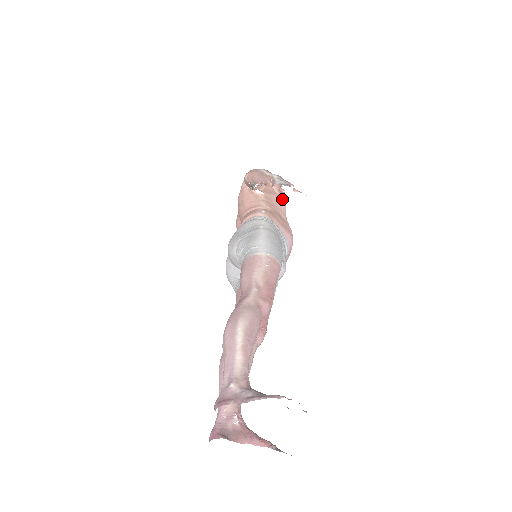
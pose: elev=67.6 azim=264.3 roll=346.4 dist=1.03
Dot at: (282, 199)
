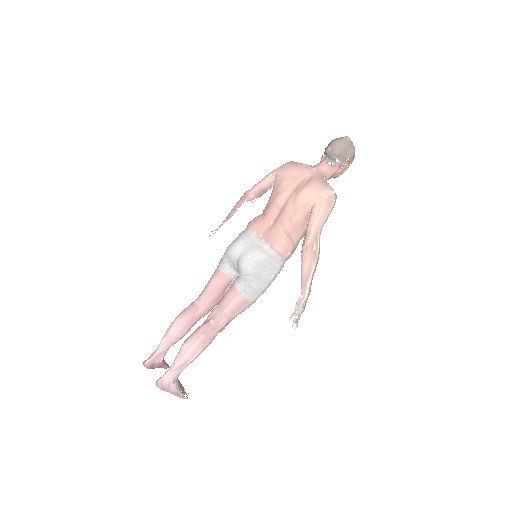
Dot at: occluded
